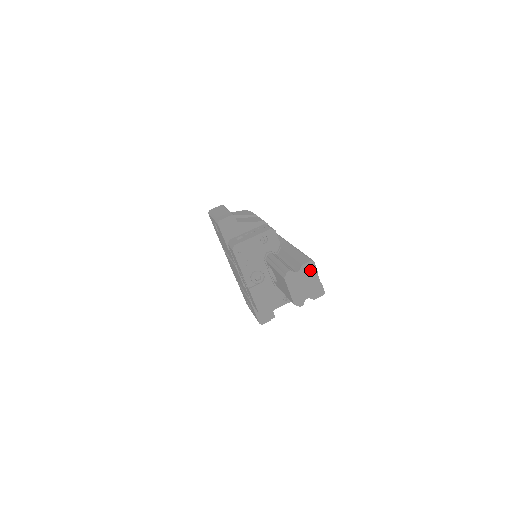
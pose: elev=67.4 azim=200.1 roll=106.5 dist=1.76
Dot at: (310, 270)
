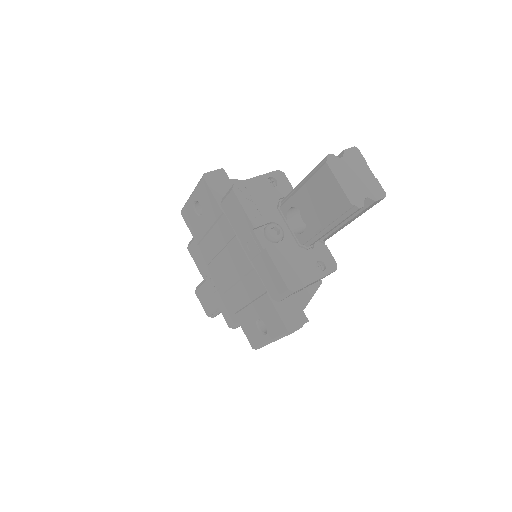
Dot at: (357, 159)
